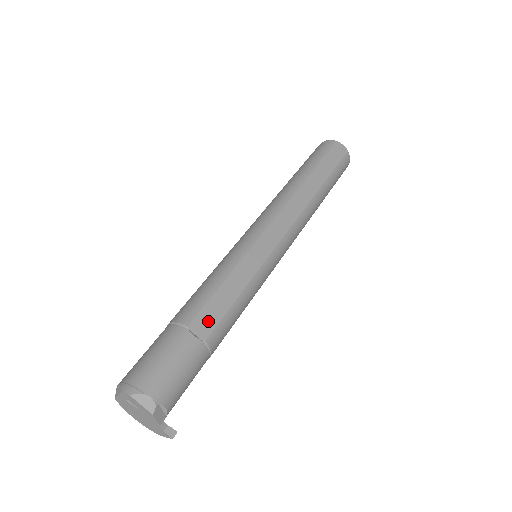
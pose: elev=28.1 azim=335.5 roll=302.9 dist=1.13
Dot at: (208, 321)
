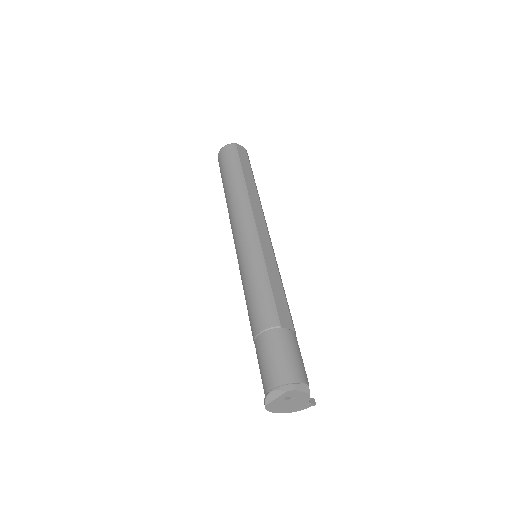
Dot at: (285, 315)
